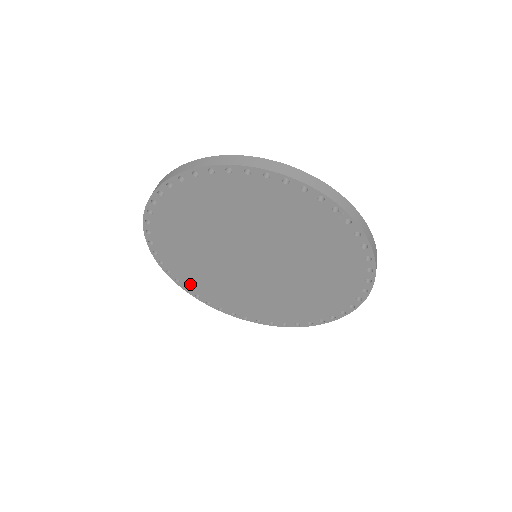
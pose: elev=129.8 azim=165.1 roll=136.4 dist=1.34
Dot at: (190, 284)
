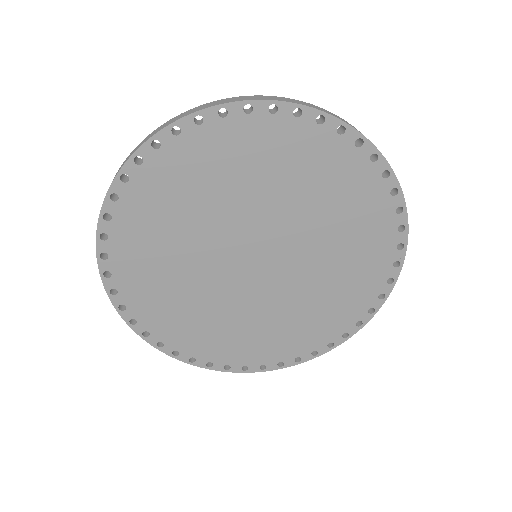
Dot at: (120, 251)
